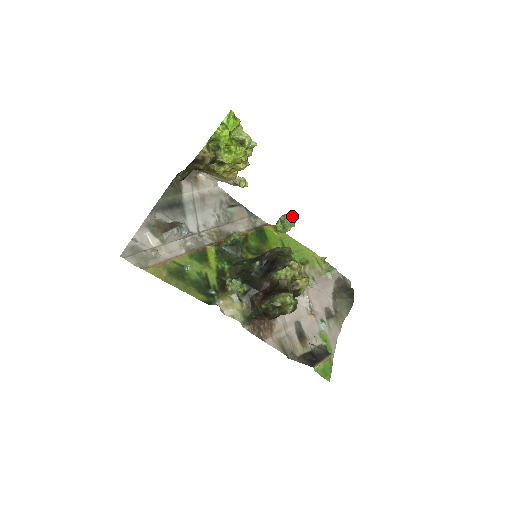
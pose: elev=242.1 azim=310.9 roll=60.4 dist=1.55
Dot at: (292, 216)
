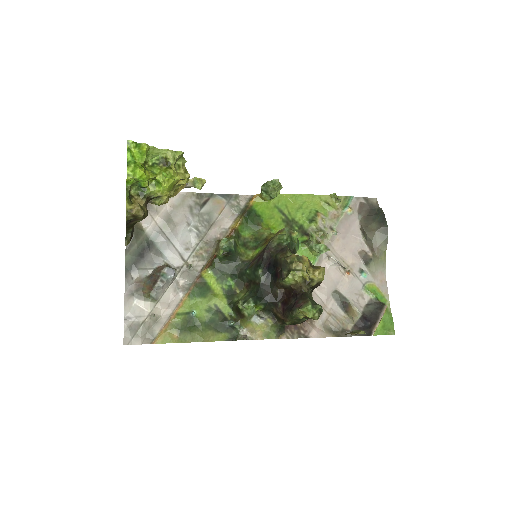
Dot at: (273, 184)
